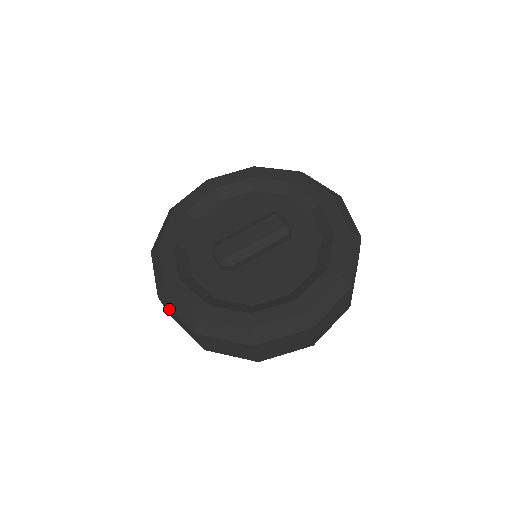
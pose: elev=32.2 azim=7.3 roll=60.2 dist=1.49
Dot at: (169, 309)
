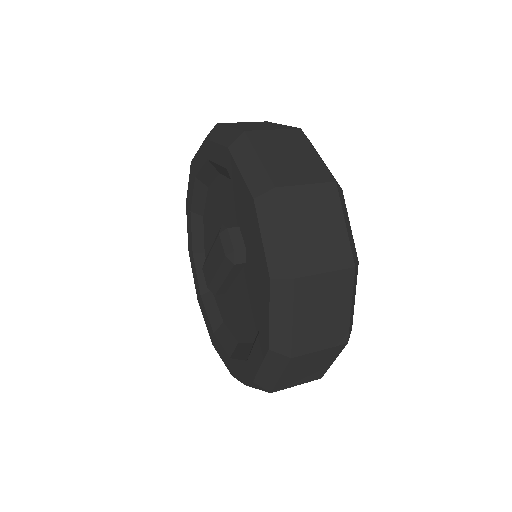
Dot at: occluded
